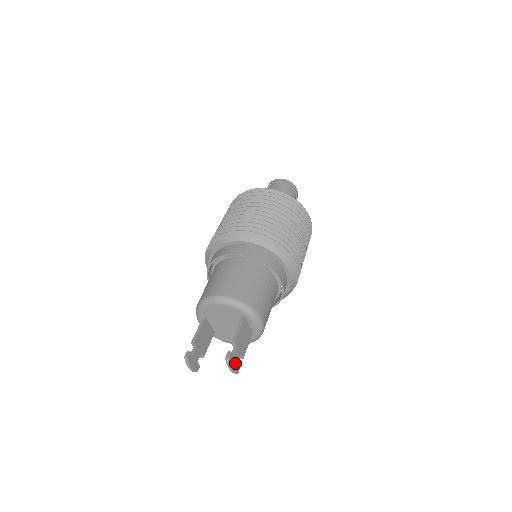
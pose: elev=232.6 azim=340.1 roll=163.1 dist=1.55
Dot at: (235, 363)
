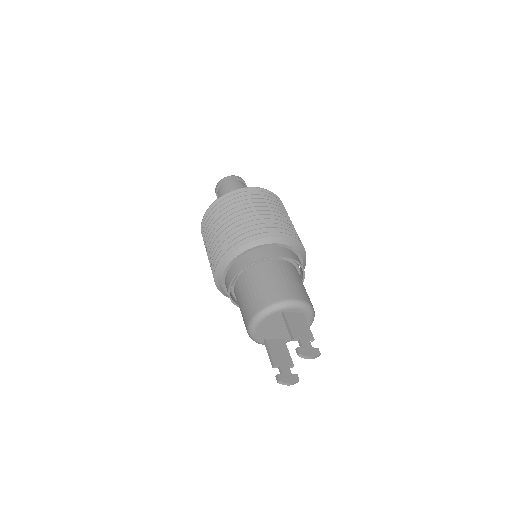
Dot at: (310, 350)
